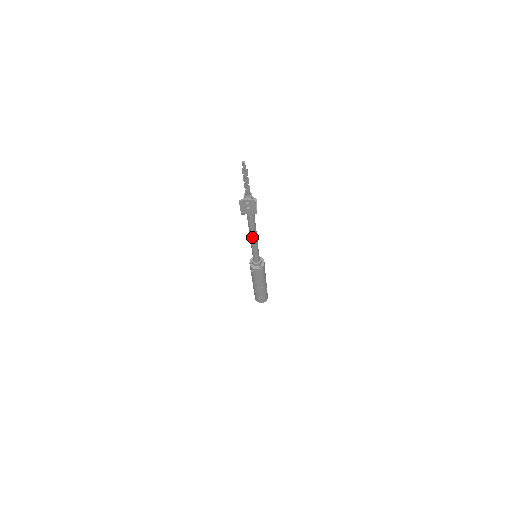
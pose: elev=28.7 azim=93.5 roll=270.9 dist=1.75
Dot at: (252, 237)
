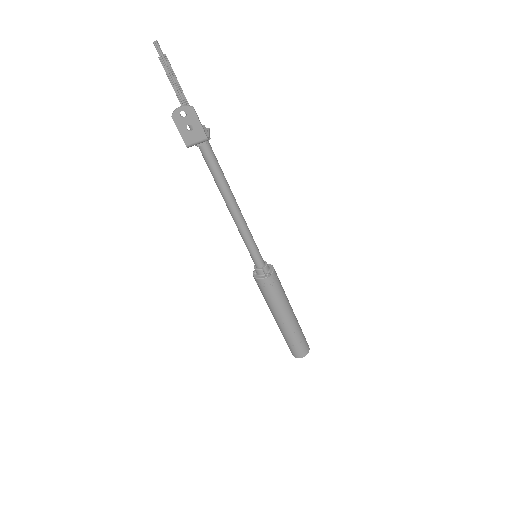
Dot at: (231, 210)
